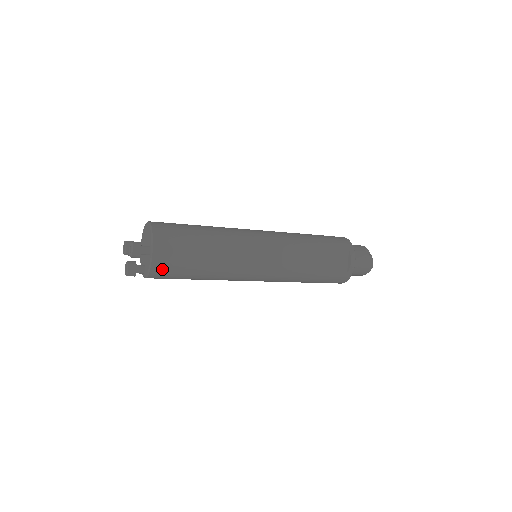
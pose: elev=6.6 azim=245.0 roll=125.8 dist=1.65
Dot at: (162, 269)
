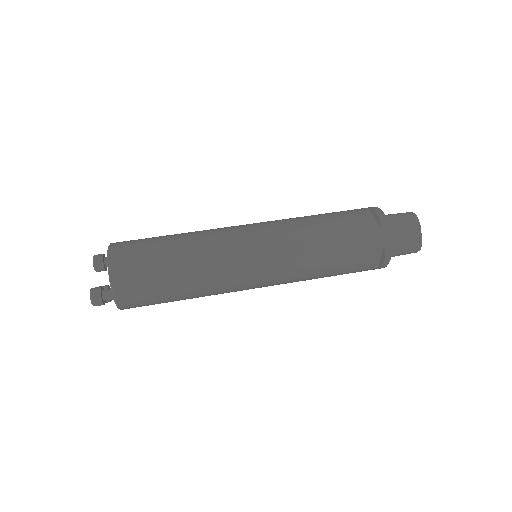
Dot at: (134, 307)
